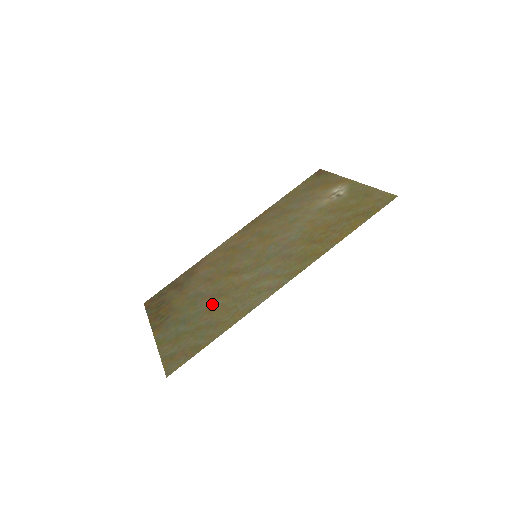
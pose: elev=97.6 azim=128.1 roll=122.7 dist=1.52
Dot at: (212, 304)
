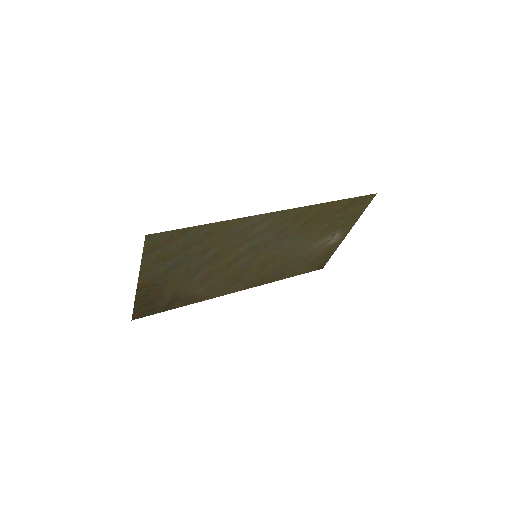
Dot at: (206, 255)
